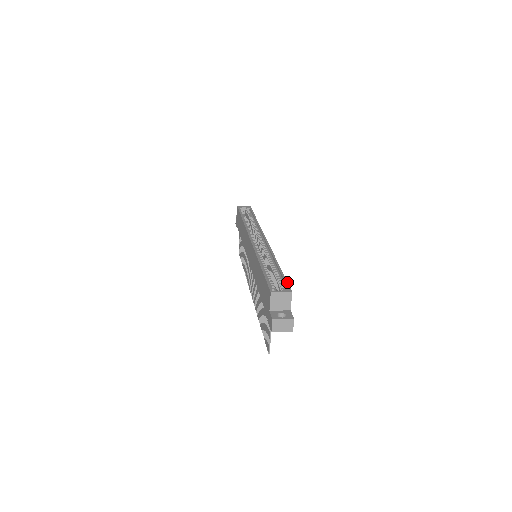
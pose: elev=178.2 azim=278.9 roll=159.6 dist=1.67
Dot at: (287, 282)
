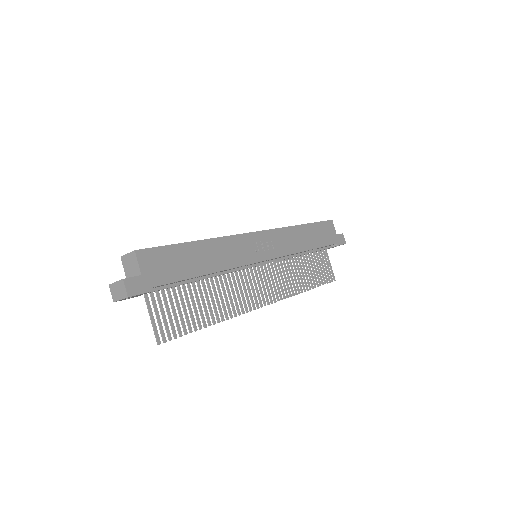
Dot at: occluded
